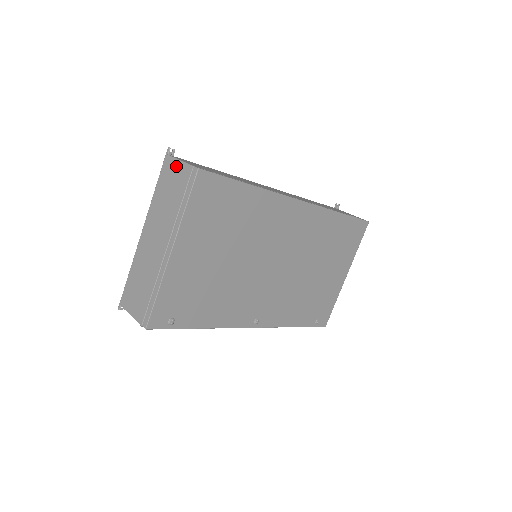
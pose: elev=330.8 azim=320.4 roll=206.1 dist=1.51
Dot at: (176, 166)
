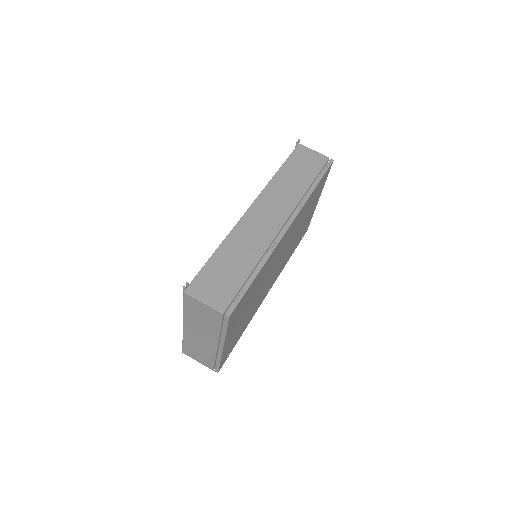
Dot at: (202, 306)
